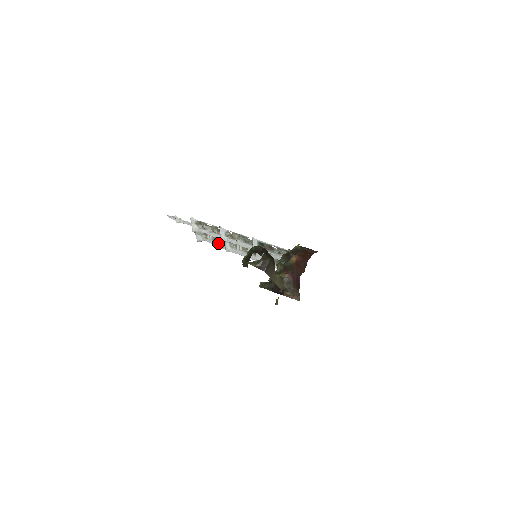
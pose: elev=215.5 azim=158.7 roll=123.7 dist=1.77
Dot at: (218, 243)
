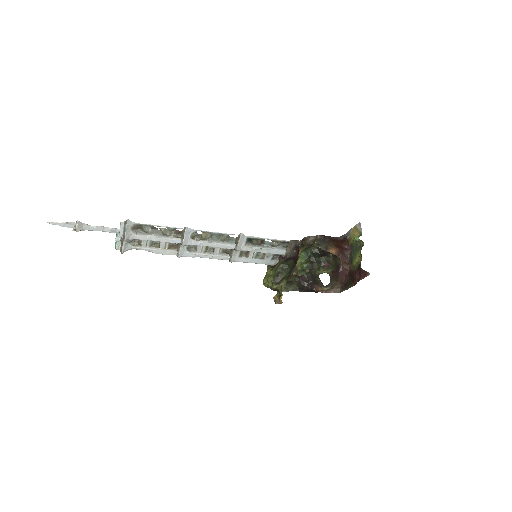
Dot at: (163, 249)
